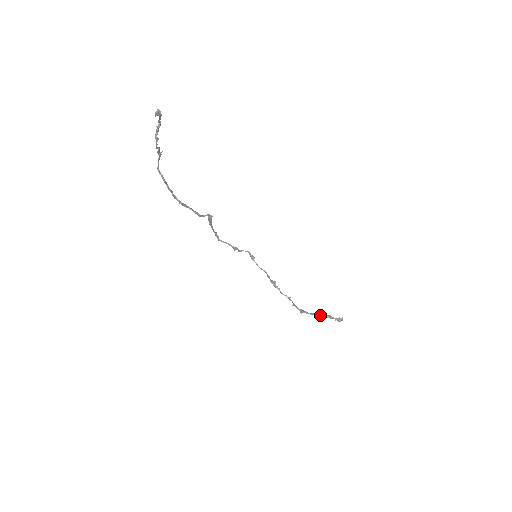
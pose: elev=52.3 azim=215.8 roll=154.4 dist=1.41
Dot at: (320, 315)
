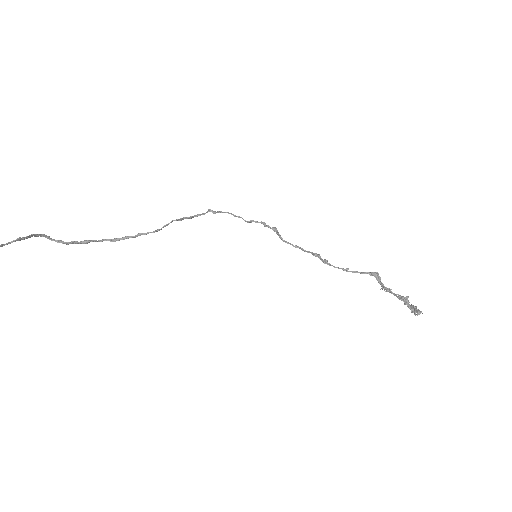
Dot at: (394, 293)
